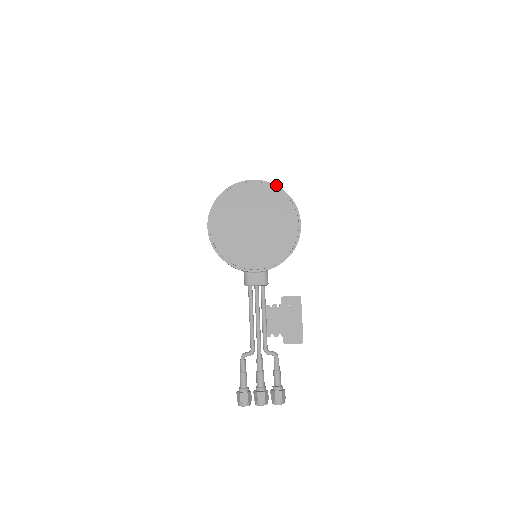
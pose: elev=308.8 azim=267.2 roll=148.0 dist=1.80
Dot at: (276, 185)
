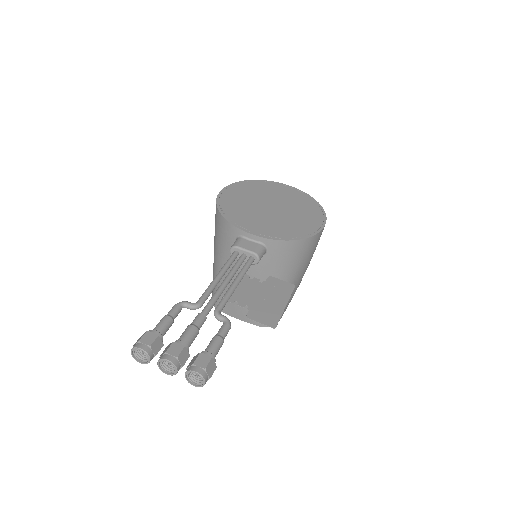
Dot at: (310, 196)
